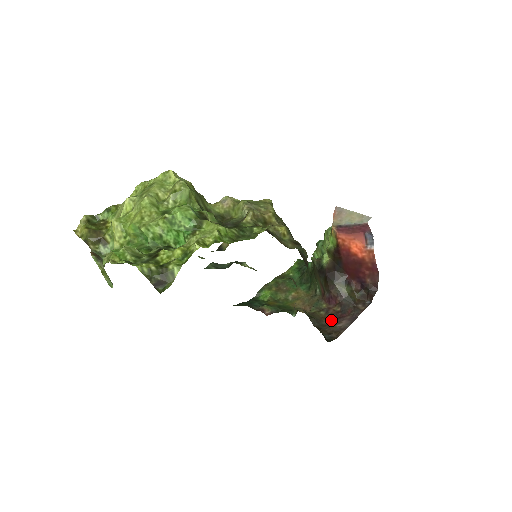
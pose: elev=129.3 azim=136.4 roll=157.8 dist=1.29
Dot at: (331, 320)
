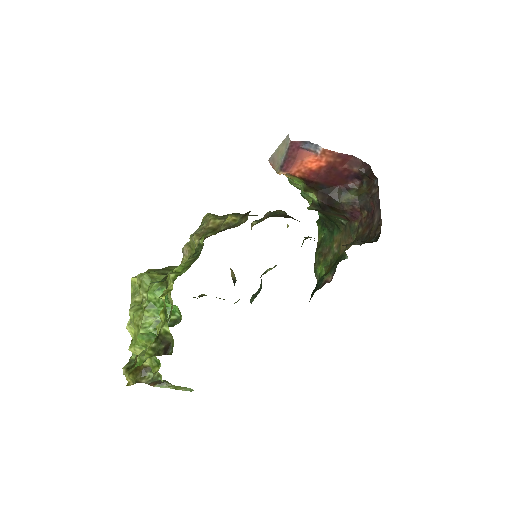
Dot at: (368, 226)
